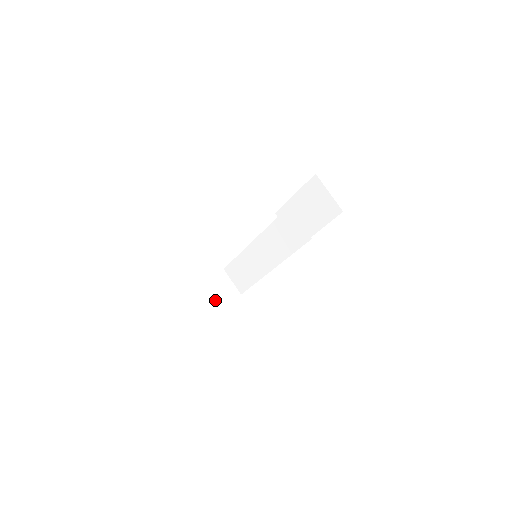
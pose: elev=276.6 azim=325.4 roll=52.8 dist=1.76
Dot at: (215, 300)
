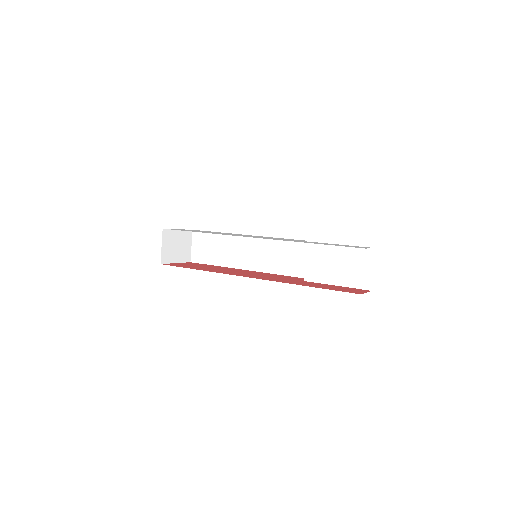
Dot at: (171, 253)
